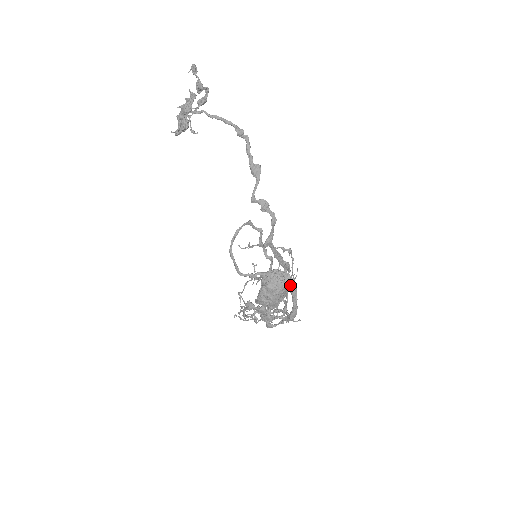
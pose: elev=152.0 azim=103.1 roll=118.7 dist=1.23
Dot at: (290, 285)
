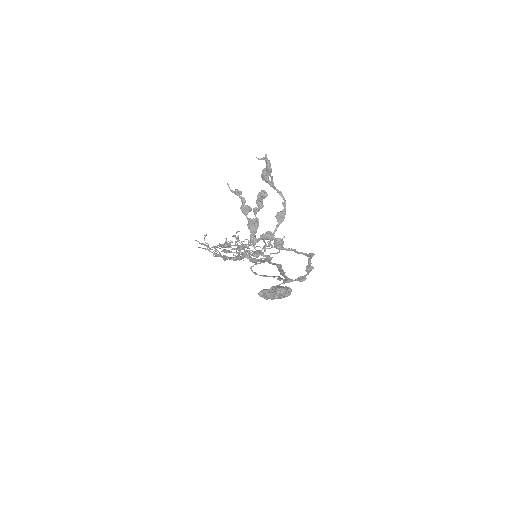
Dot at: occluded
